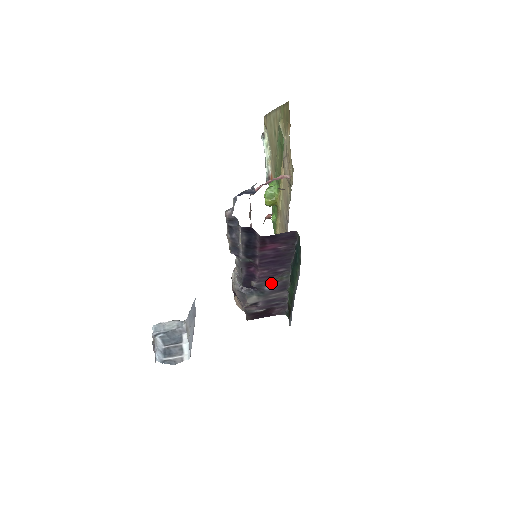
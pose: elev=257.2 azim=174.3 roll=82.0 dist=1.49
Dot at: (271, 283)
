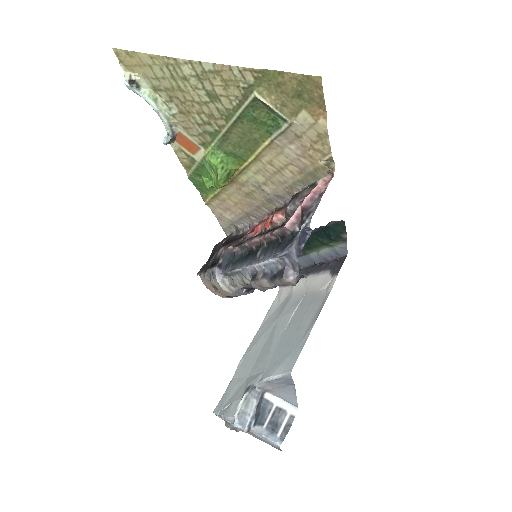
Dot at: occluded
